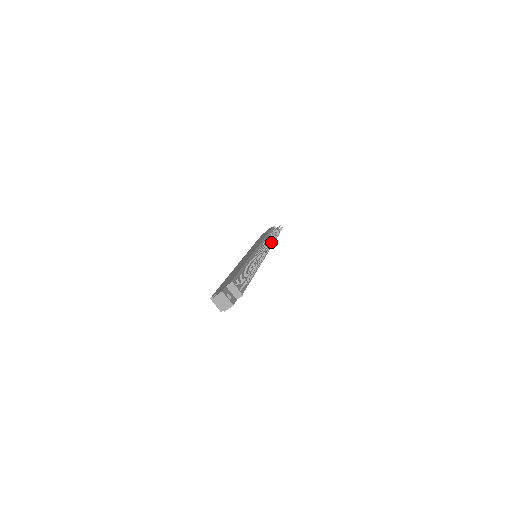
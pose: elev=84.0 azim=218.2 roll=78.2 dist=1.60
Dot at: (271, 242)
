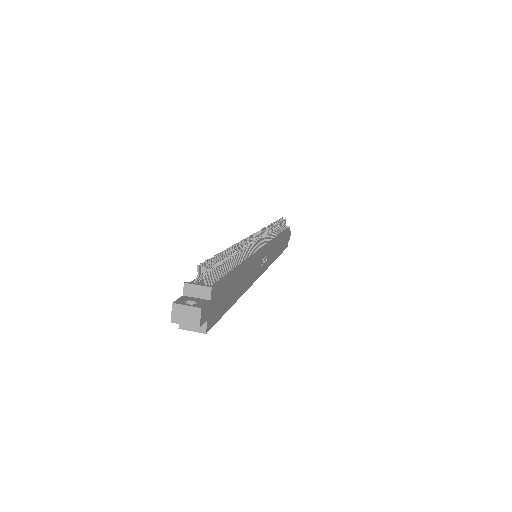
Dot at: (267, 232)
